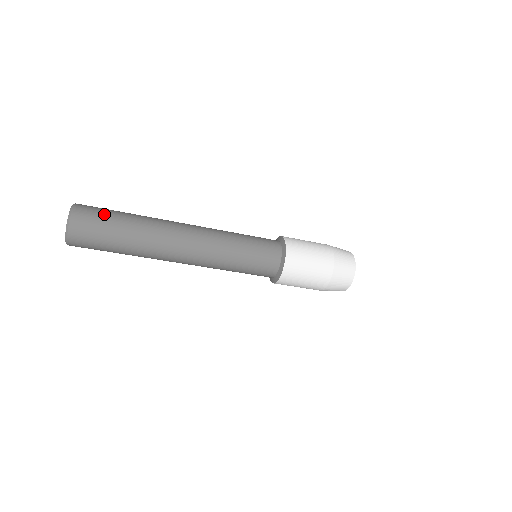
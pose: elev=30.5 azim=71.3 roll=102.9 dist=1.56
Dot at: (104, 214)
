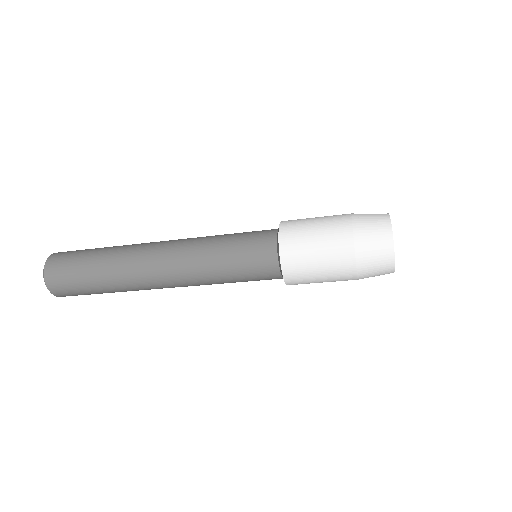
Dot at: (80, 250)
